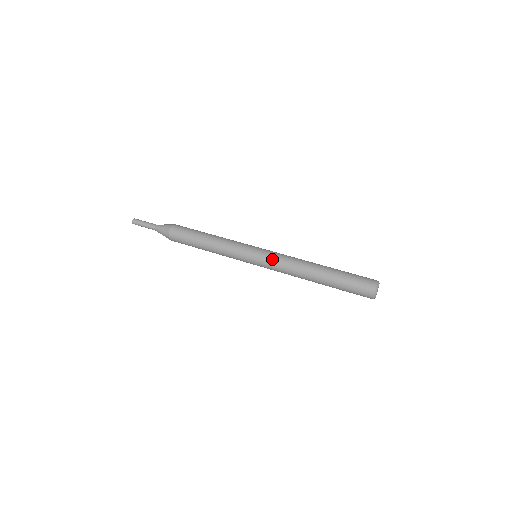
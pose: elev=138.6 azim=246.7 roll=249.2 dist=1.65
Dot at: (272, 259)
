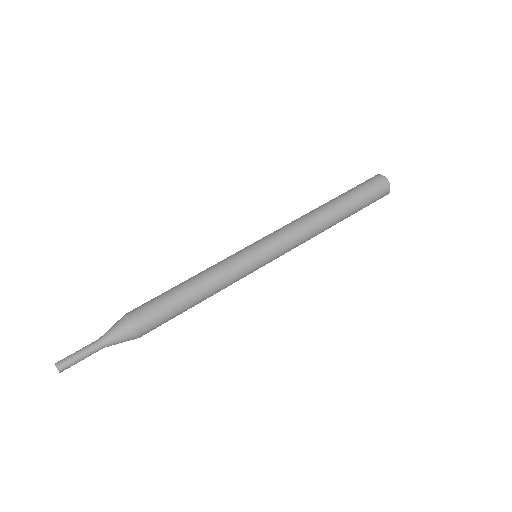
Dot at: (286, 252)
